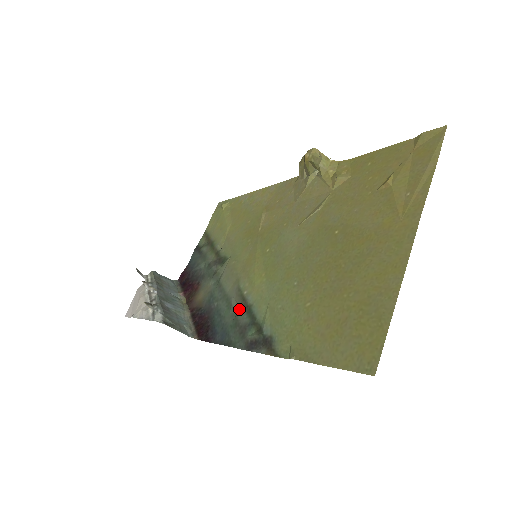
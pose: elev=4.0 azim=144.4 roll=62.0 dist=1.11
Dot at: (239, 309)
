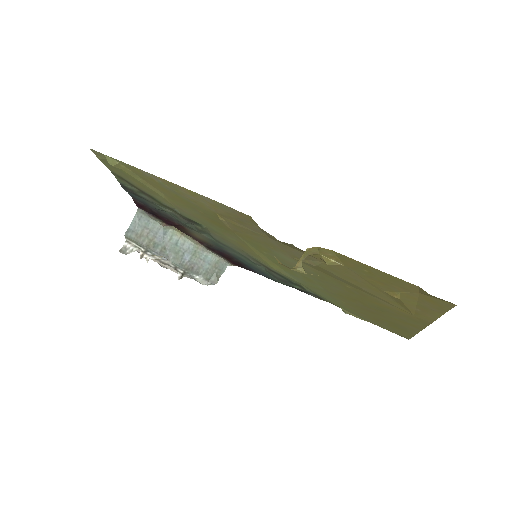
Dot at: (266, 268)
